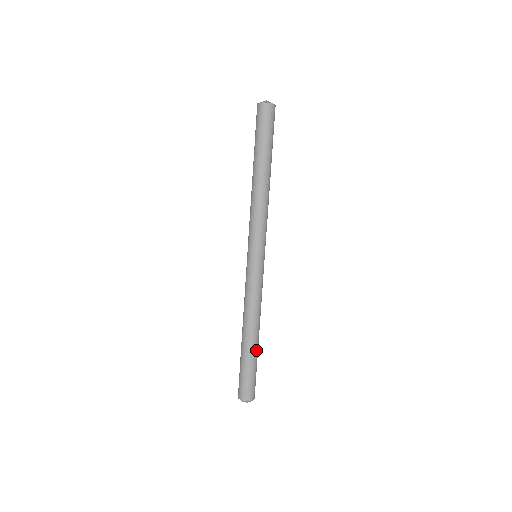
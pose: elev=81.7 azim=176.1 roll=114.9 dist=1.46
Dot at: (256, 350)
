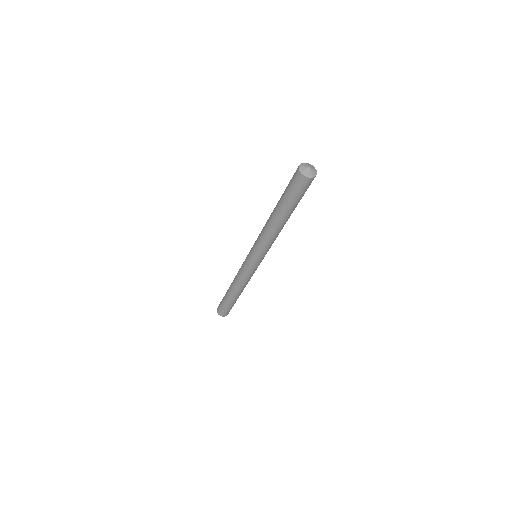
Dot at: (234, 299)
